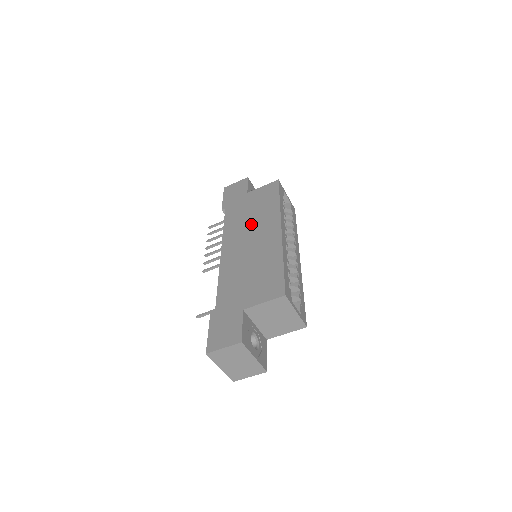
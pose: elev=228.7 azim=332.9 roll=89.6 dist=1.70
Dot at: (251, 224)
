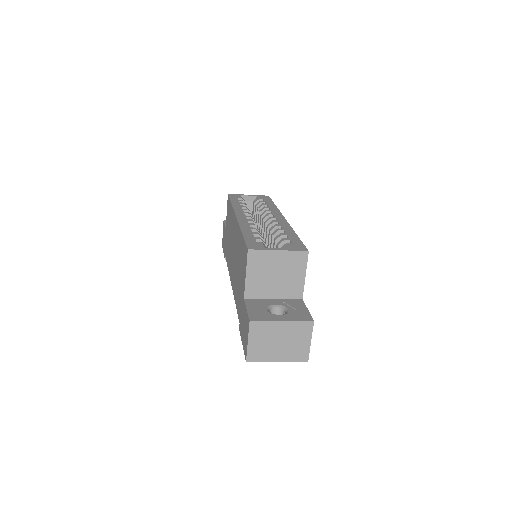
Dot at: (230, 241)
